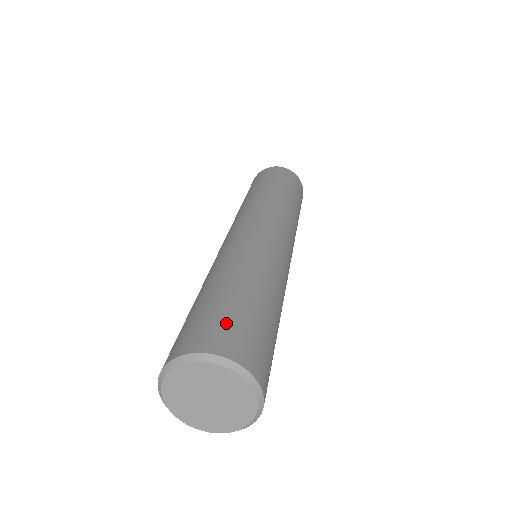
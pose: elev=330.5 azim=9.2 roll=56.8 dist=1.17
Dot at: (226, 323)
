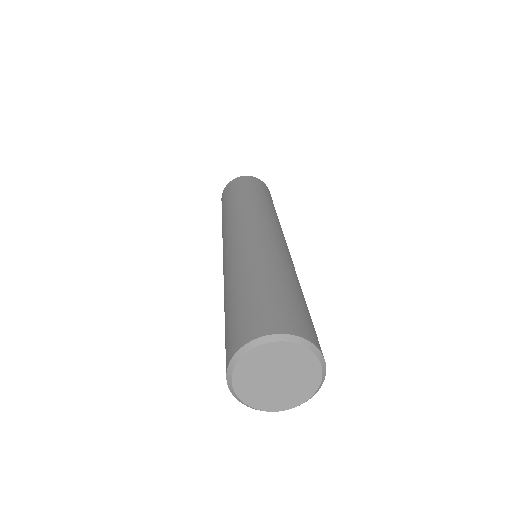
Dot at: (259, 310)
